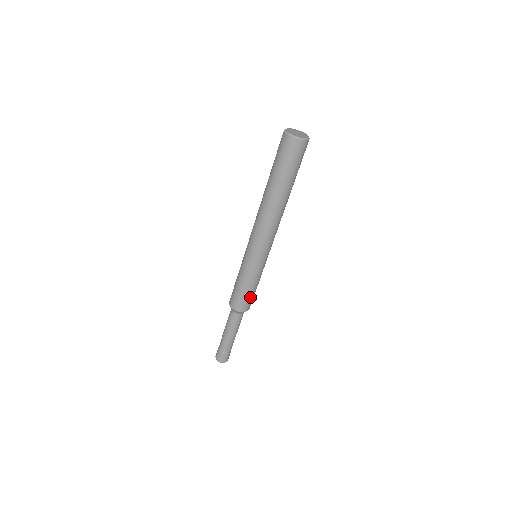
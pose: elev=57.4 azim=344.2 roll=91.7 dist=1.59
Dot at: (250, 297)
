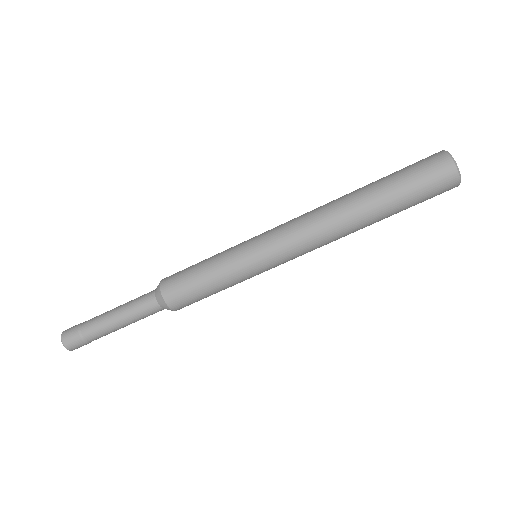
Dot at: (196, 295)
